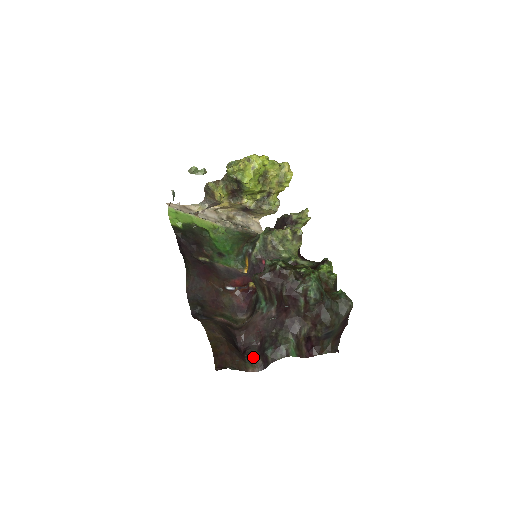
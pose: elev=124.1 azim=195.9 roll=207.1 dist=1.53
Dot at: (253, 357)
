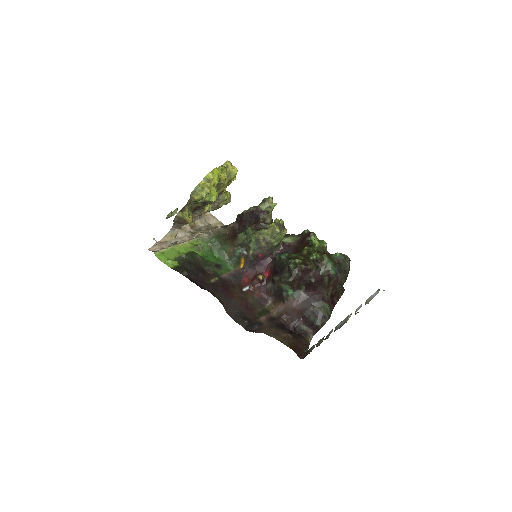
Dot at: (304, 331)
